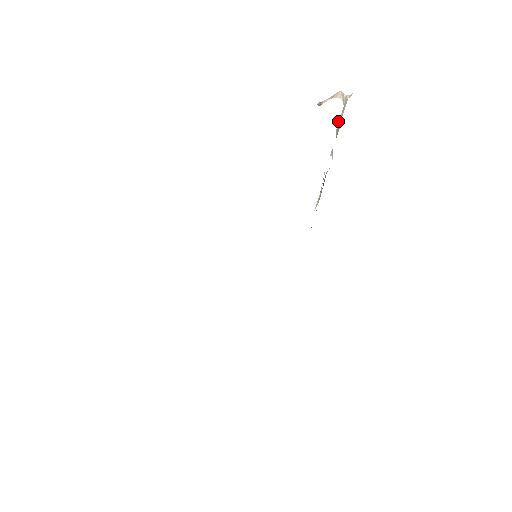
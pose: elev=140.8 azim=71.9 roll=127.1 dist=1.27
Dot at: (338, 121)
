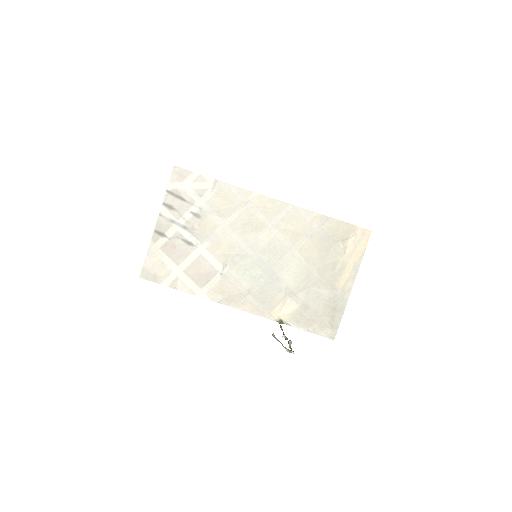
Dot at: occluded
